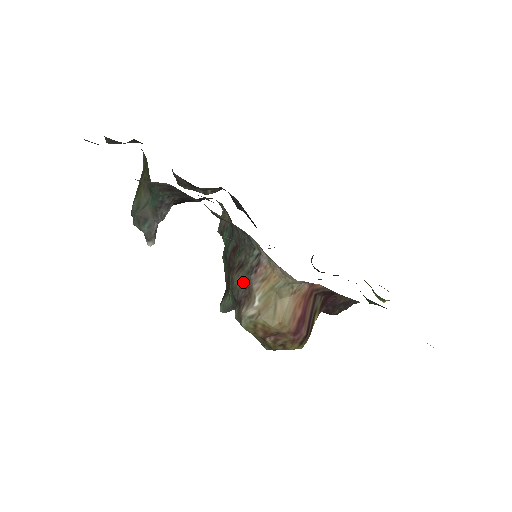
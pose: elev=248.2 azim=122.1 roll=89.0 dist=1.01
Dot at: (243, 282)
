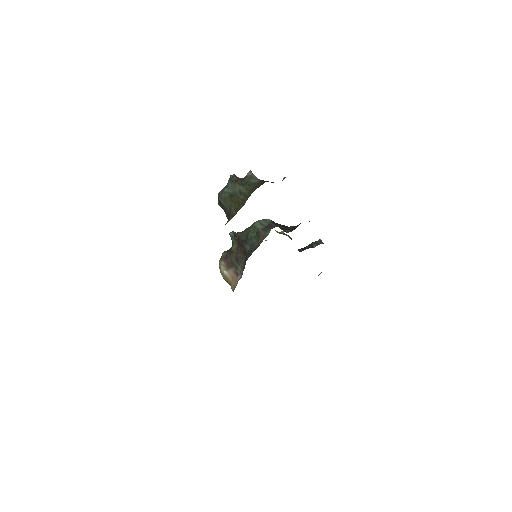
Dot at: (232, 261)
